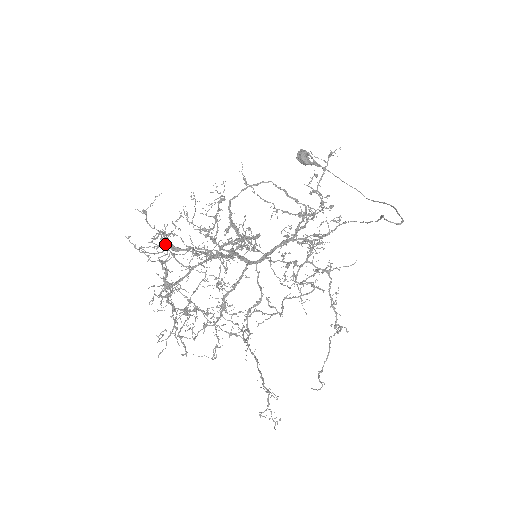
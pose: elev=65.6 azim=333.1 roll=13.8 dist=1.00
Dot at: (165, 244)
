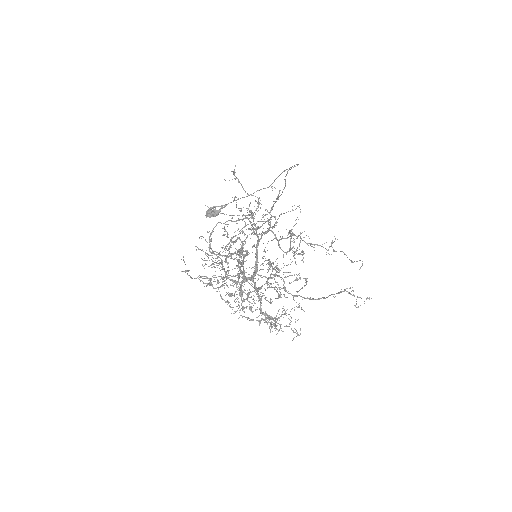
Dot at: (226, 246)
